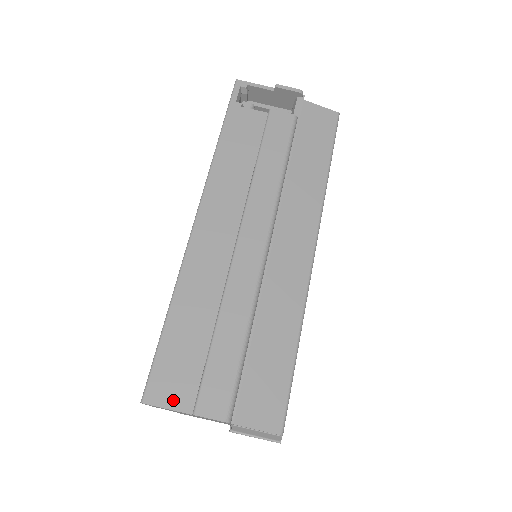
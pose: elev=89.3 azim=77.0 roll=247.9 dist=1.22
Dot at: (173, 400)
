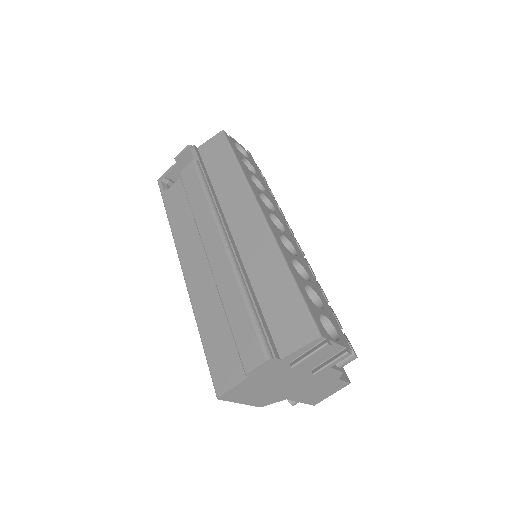
Dot at: (233, 379)
